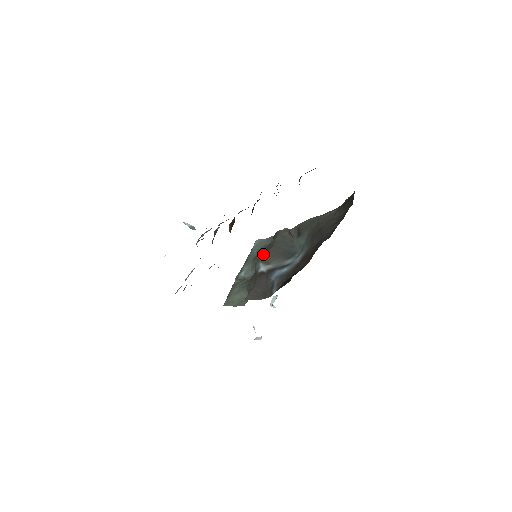
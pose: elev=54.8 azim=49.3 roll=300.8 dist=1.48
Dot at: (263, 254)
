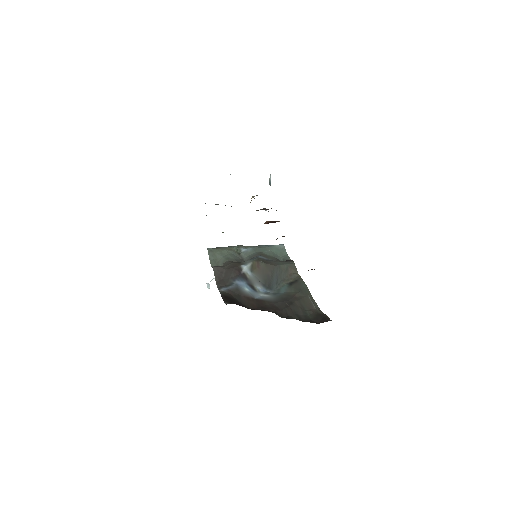
Dot at: (261, 261)
